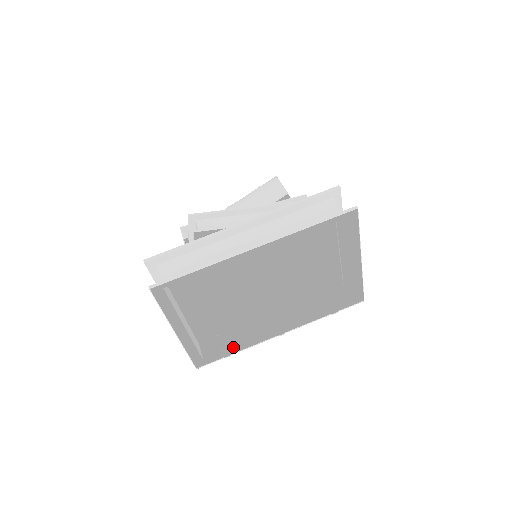
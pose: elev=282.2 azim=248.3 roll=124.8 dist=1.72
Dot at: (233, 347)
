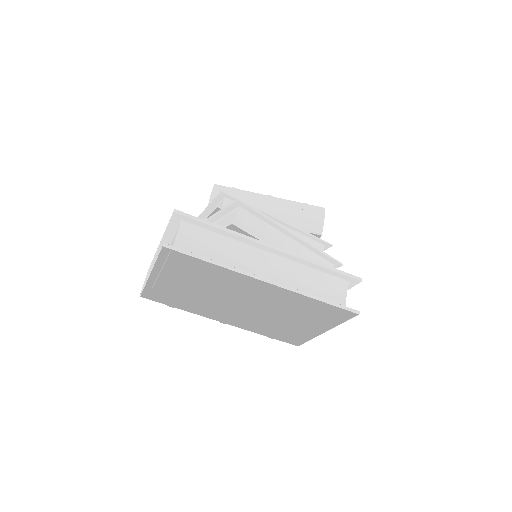
Dot at: (180, 300)
